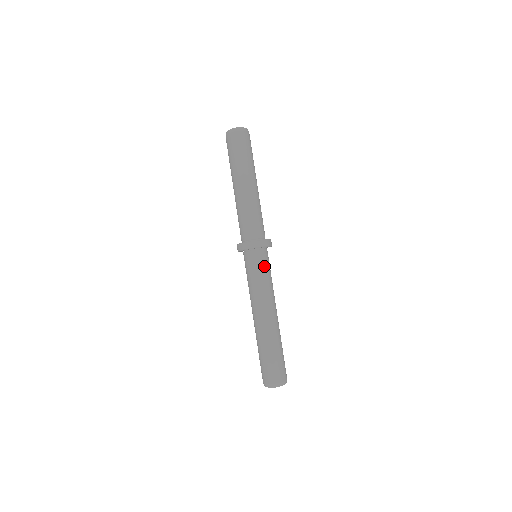
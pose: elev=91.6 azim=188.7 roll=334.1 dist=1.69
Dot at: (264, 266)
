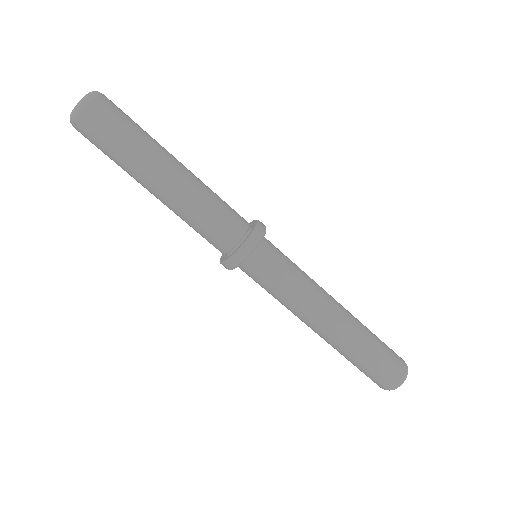
Dot at: (282, 259)
